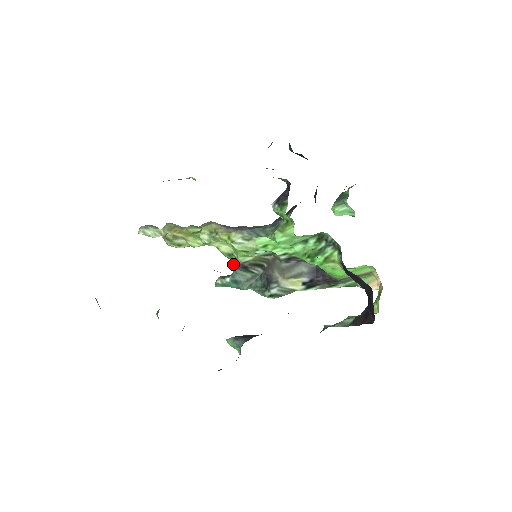
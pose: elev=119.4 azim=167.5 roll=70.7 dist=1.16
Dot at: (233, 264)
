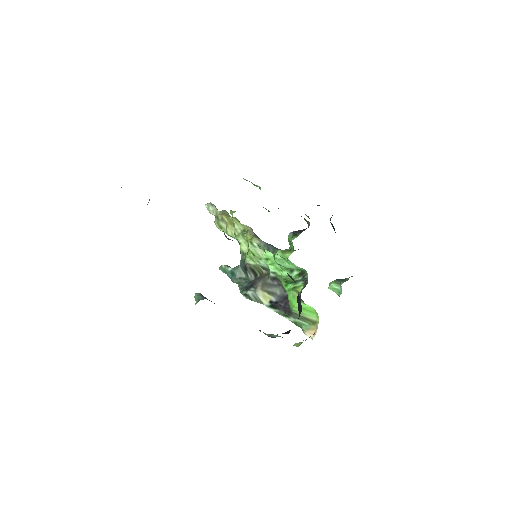
Dot at: (241, 261)
